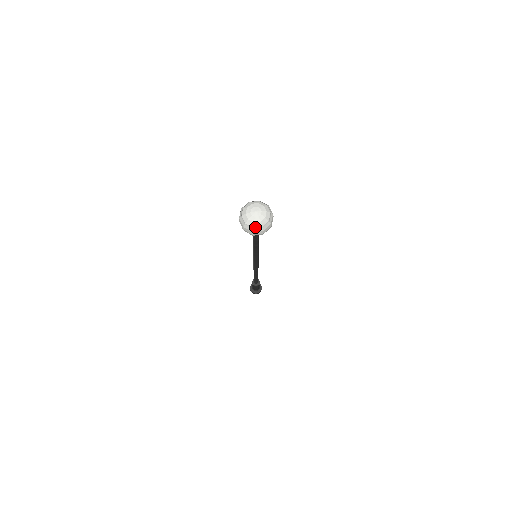
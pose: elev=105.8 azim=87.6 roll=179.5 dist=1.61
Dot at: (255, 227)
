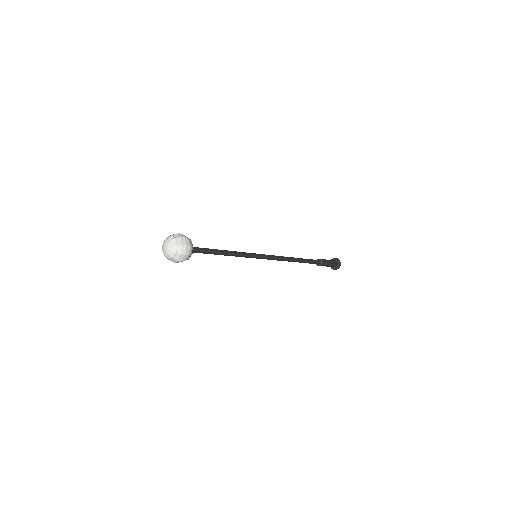
Dot at: (165, 256)
